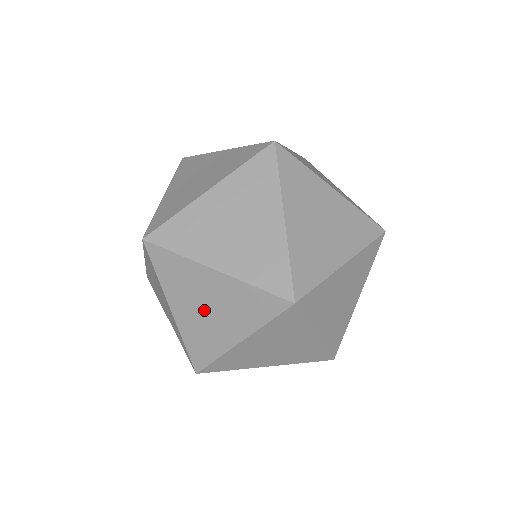
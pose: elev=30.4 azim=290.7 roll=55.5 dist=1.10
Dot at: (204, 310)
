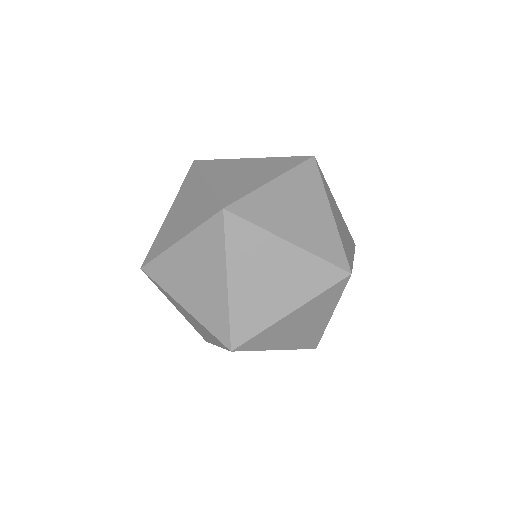
Dot at: occluded
